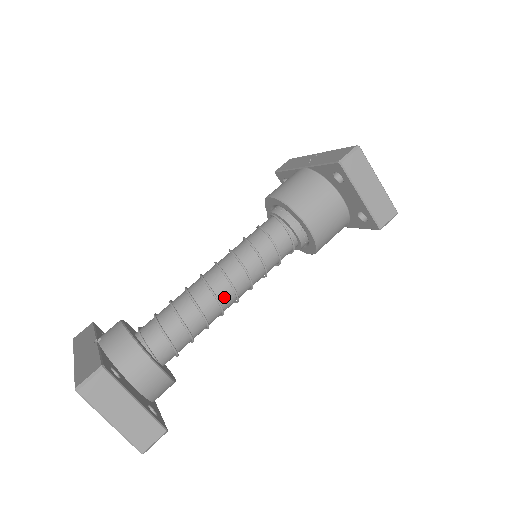
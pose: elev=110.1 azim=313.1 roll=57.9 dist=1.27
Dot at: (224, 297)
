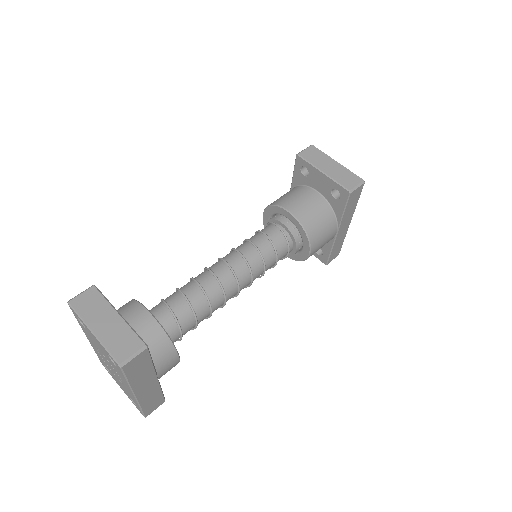
Dot at: (221, 274)
